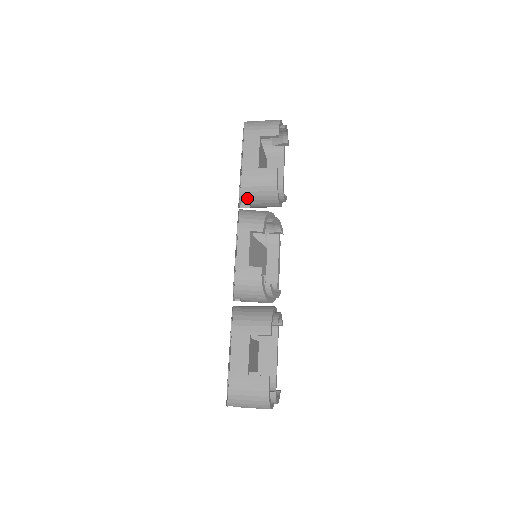
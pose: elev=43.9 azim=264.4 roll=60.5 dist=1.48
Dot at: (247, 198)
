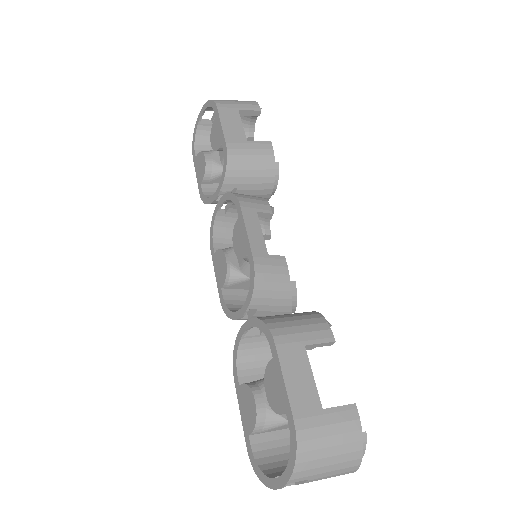
Dot at: (234, 180)
